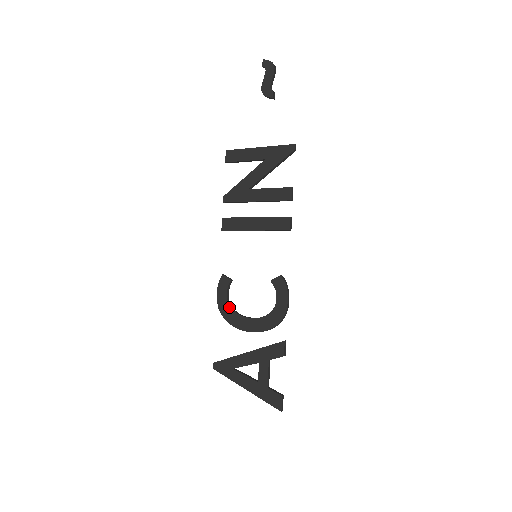
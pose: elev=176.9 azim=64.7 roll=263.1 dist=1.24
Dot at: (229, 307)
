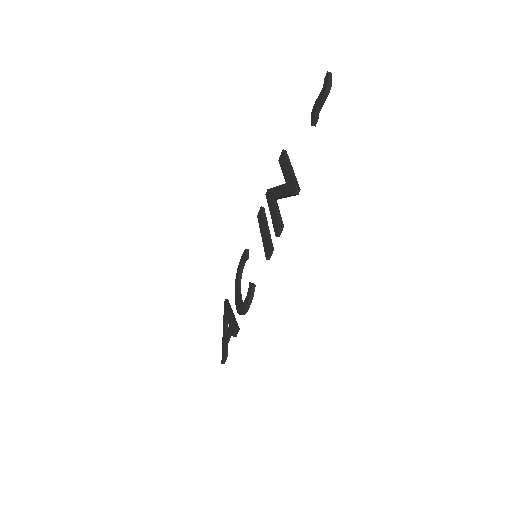
Dot at: (238, 275)
